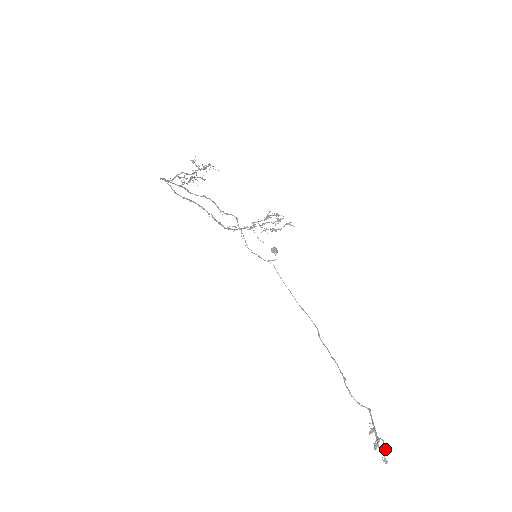
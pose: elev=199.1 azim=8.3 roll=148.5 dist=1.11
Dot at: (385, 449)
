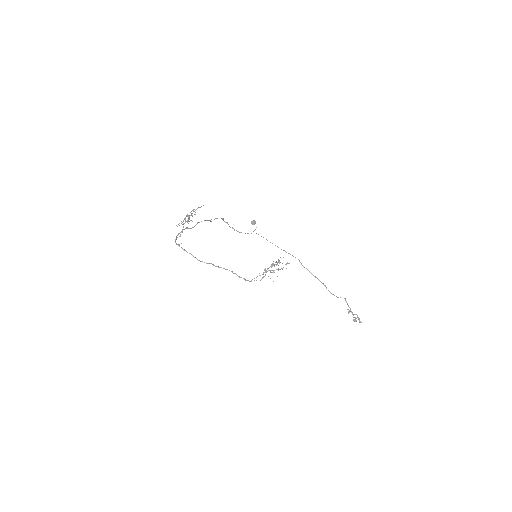
Dot at: (359, 318)
